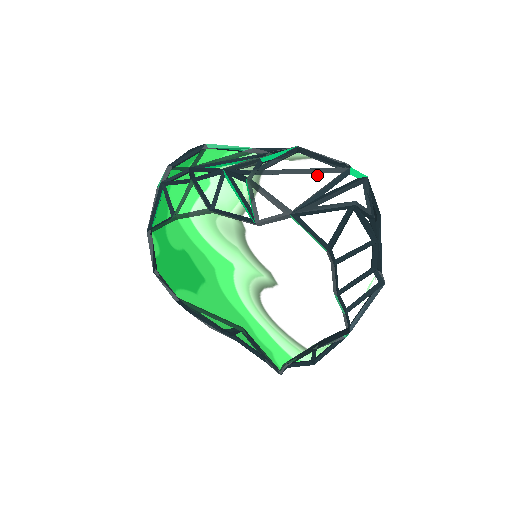
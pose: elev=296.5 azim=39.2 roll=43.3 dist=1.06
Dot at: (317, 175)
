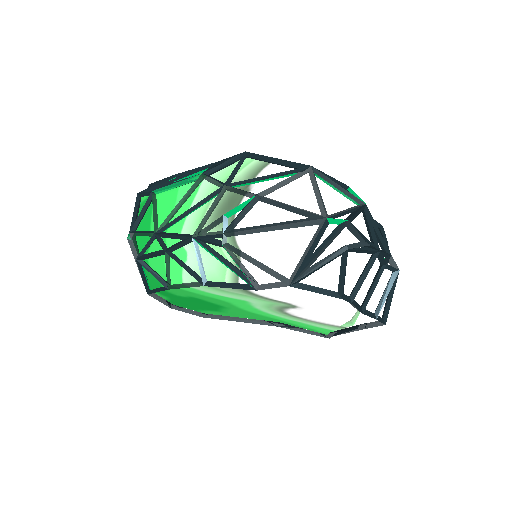
Dot at: (294, 228)
